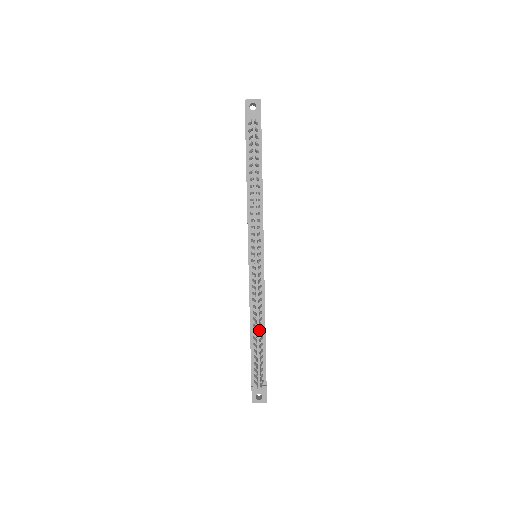
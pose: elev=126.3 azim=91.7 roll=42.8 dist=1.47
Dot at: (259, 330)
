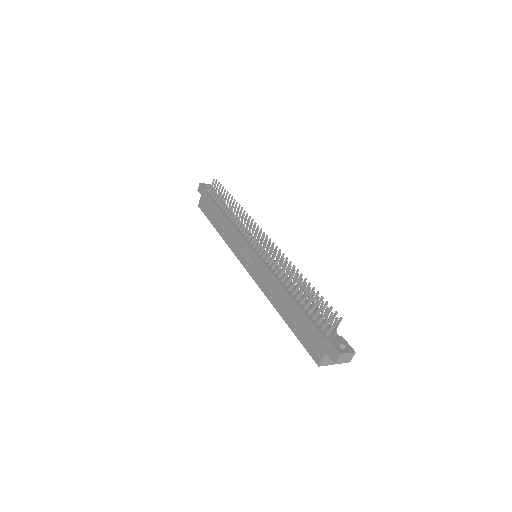
Dot at: (297, 294)
